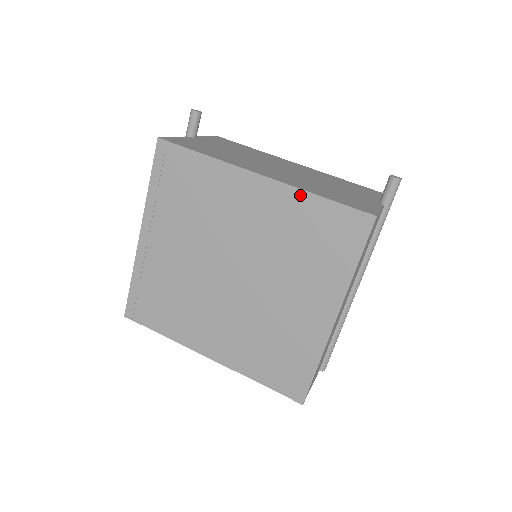
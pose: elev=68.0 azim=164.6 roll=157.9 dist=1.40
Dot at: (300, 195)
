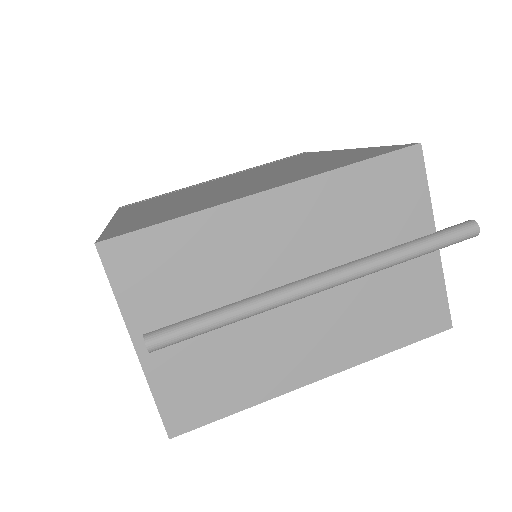
Dot at: (363, 149)
